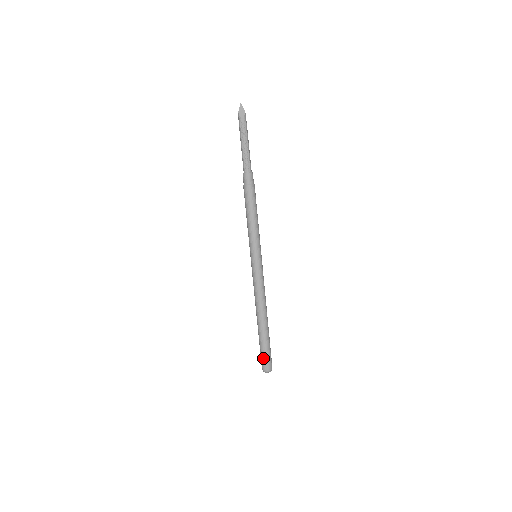
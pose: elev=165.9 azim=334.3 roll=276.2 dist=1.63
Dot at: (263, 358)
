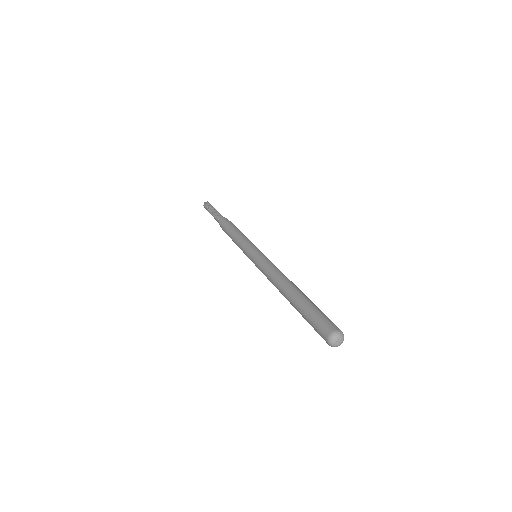
Dot at: (315, 325)
